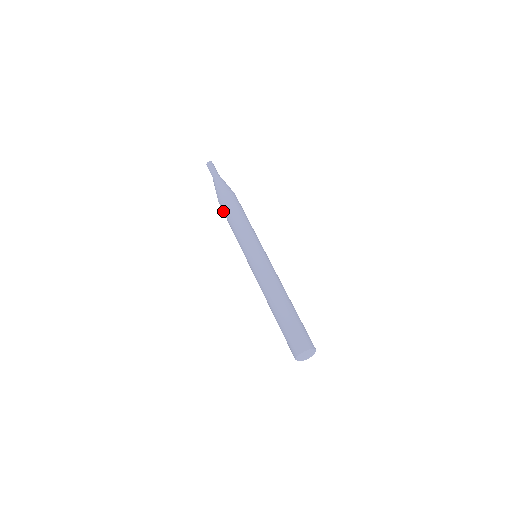
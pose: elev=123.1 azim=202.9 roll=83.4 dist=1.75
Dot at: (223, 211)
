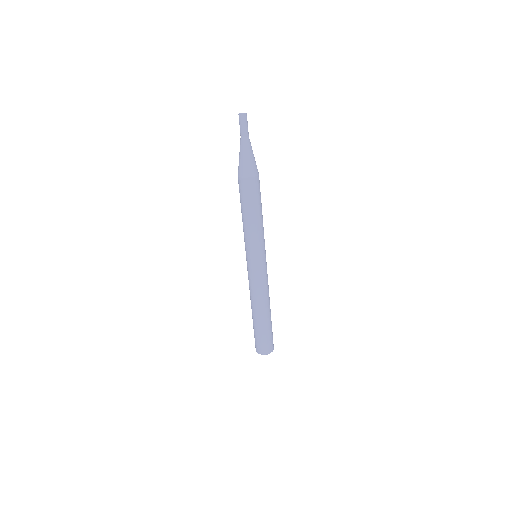
Dot at: (243, 195)
